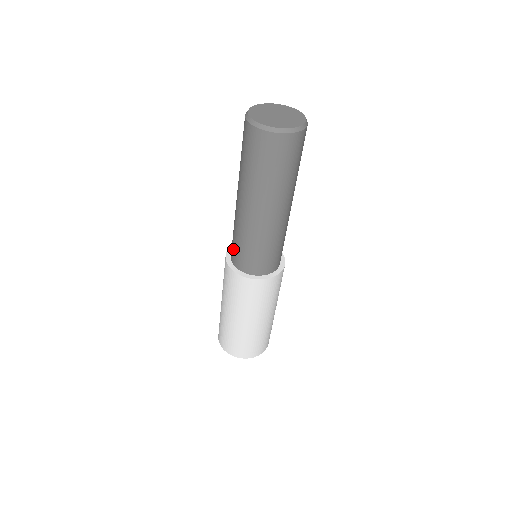
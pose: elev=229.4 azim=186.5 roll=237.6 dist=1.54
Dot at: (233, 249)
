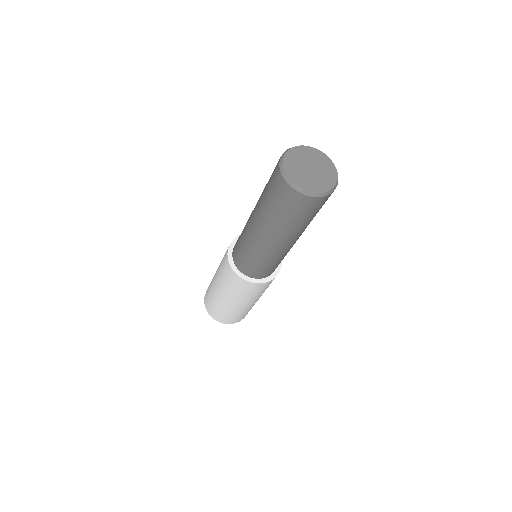
Dot at: (237, 240)
